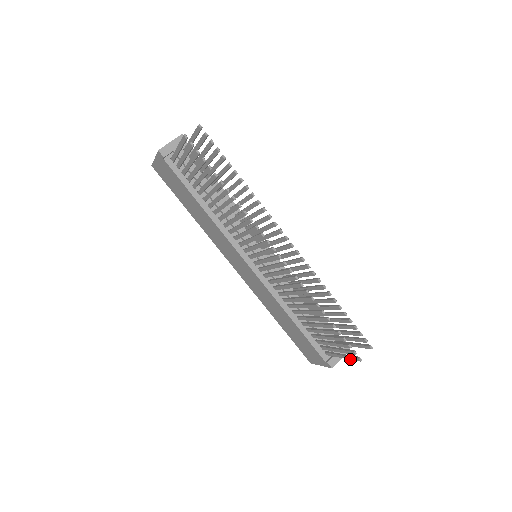
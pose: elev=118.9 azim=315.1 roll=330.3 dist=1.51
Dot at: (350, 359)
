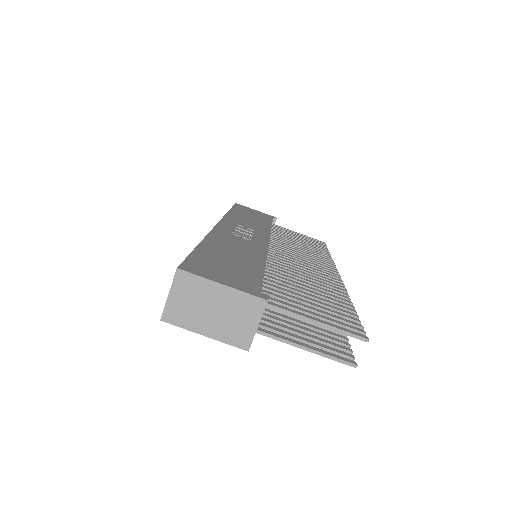
Dot at: occluded
